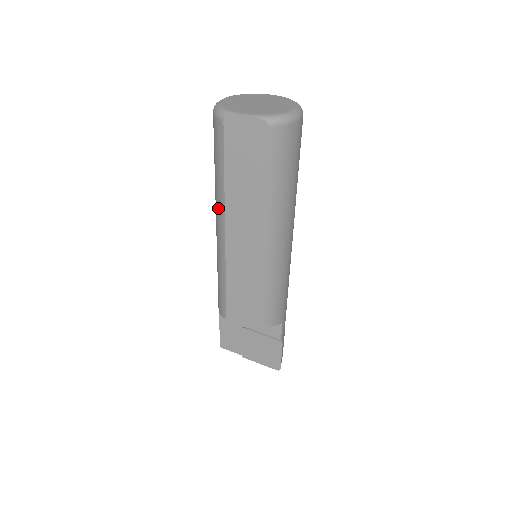
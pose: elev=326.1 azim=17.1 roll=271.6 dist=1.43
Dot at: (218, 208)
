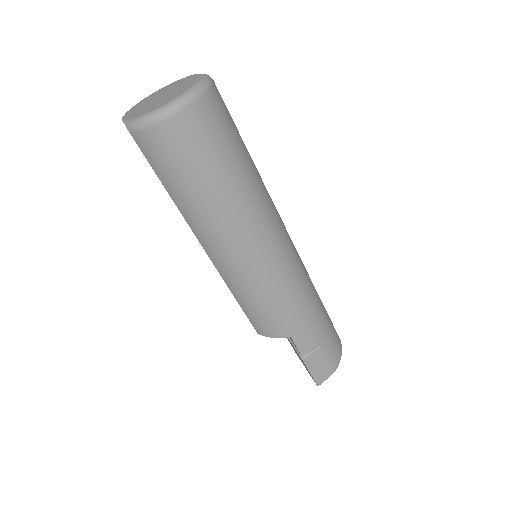
Dot at: occluded
